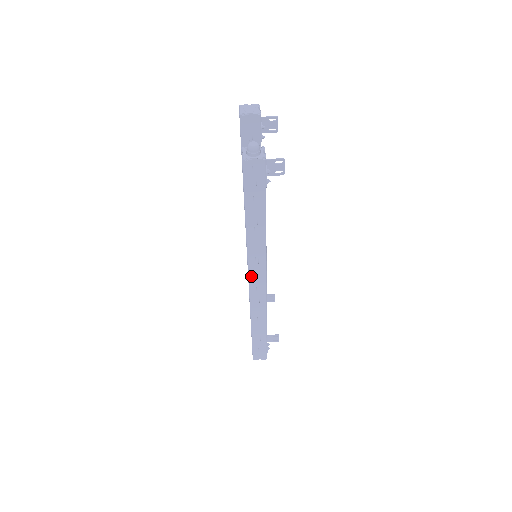
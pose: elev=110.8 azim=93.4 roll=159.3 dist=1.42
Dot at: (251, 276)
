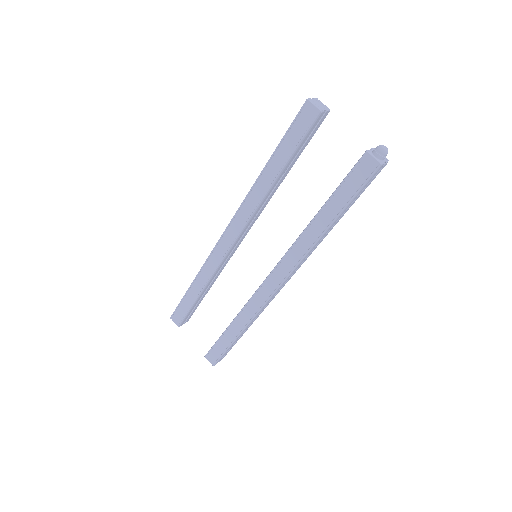
Dot at: (288, 277)
